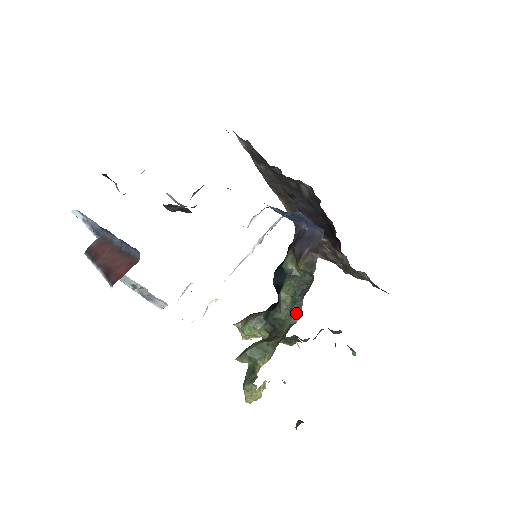
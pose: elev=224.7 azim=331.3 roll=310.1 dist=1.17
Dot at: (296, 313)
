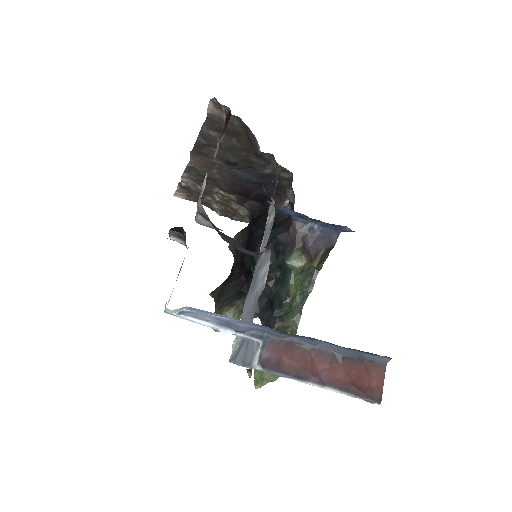
Dot at: (303, 302)
